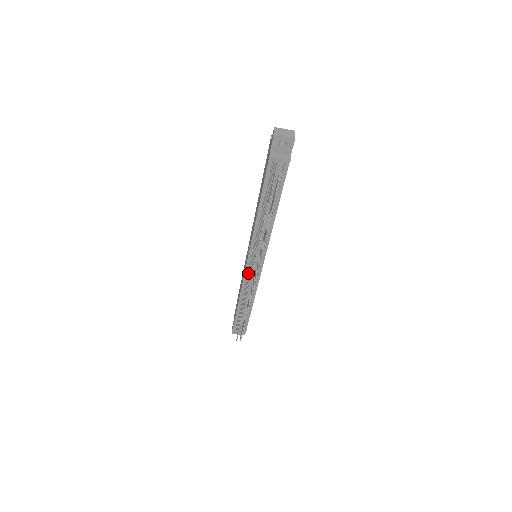
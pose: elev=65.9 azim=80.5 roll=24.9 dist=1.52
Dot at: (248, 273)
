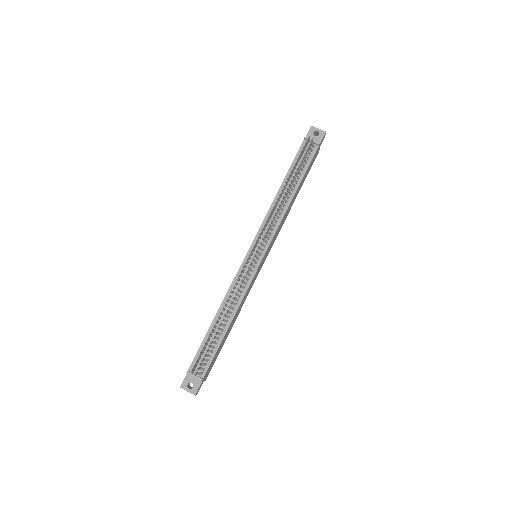
Dot at: occluded
